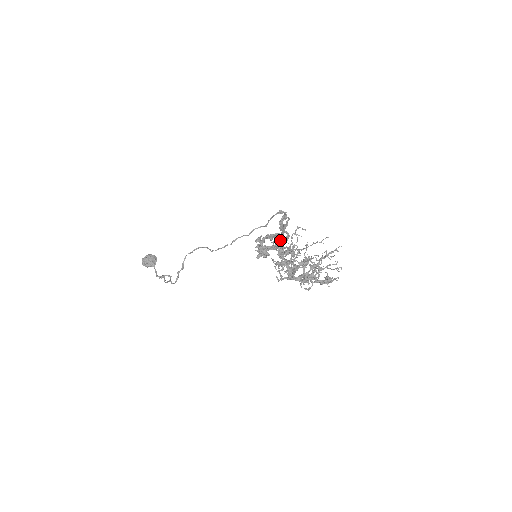
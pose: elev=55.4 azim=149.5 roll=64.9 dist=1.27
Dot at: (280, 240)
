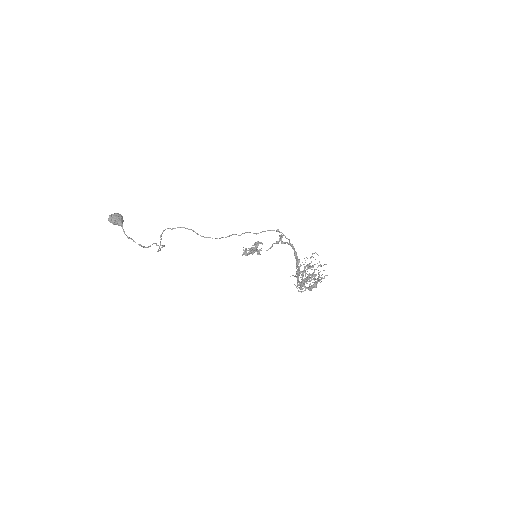
Dot at: (307, 258)
